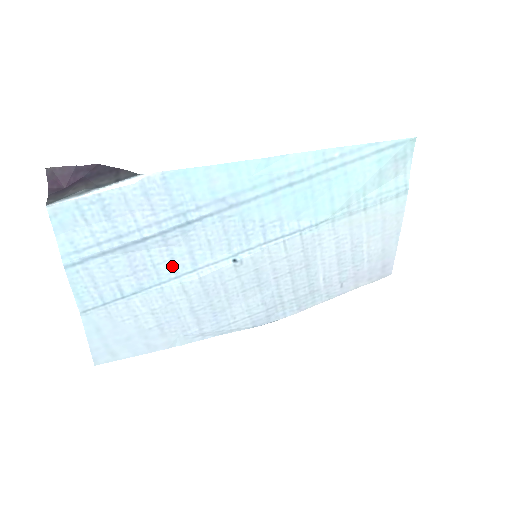
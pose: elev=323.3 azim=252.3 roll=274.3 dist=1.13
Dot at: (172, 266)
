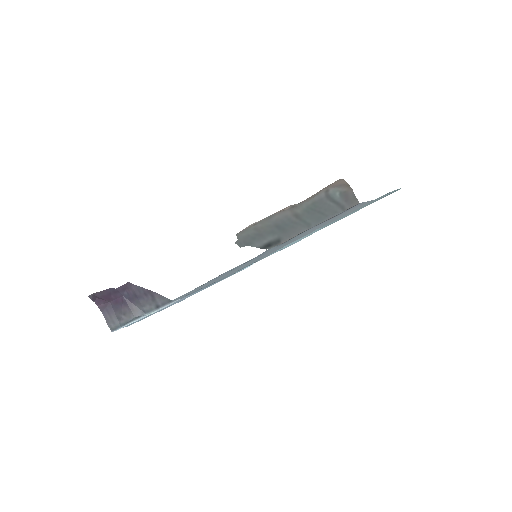
Dot at: occluded
